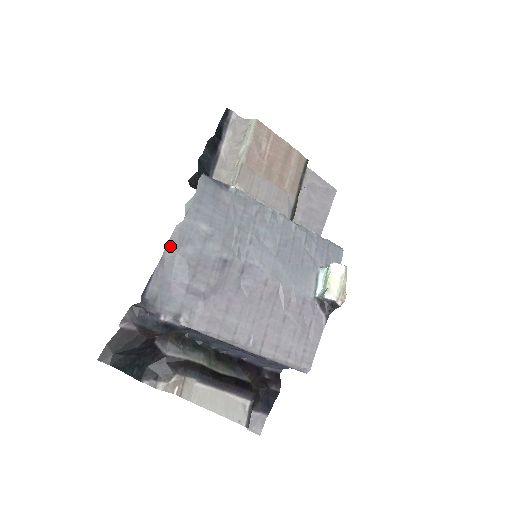
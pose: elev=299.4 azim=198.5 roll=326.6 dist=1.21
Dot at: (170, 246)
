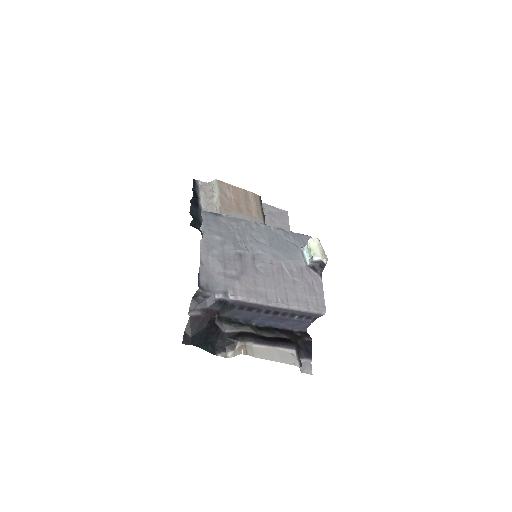
Dot at: (202, 253)
